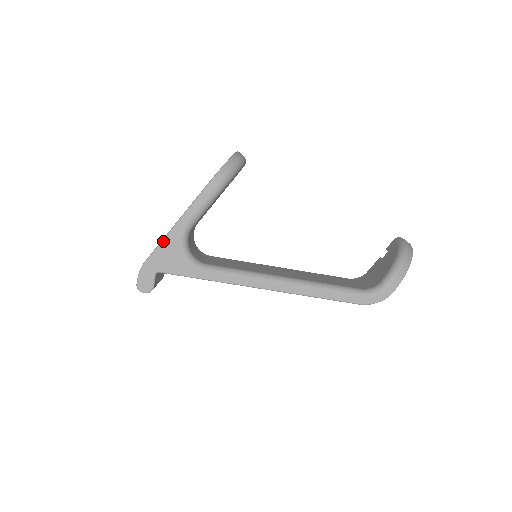
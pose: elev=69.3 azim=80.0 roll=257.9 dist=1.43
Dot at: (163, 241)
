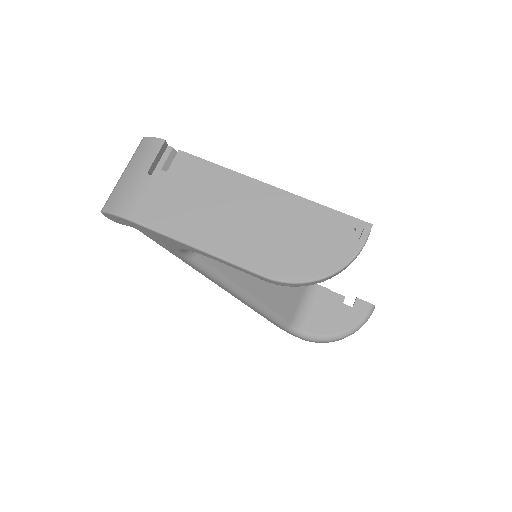
Dot at: (168, 237)
